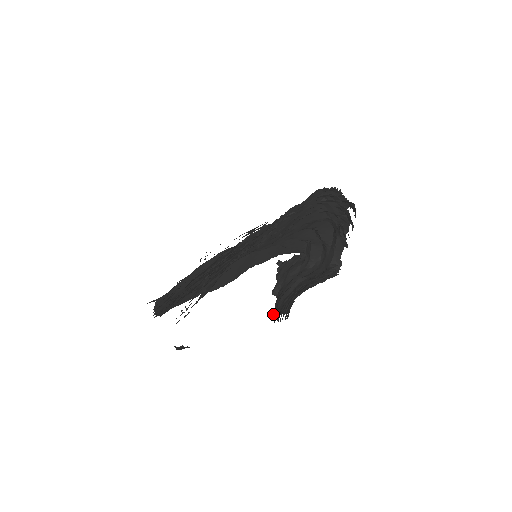
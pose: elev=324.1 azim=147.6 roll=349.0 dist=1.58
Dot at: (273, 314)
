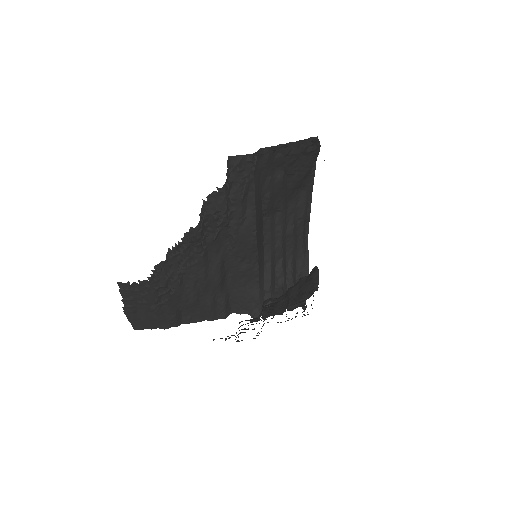
Dot at: (303, 282)
